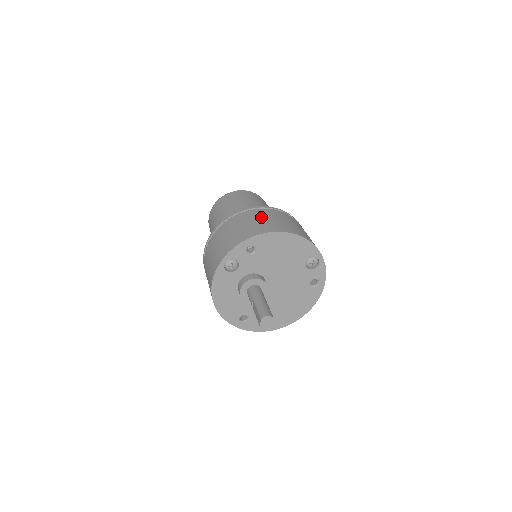
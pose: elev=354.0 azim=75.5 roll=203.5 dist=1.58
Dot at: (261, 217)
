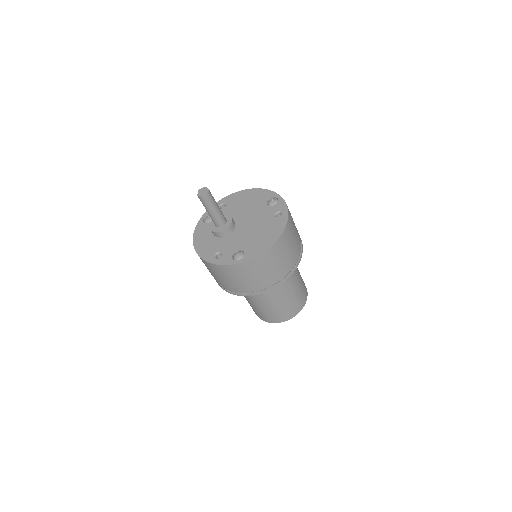
Dot at: occluded
